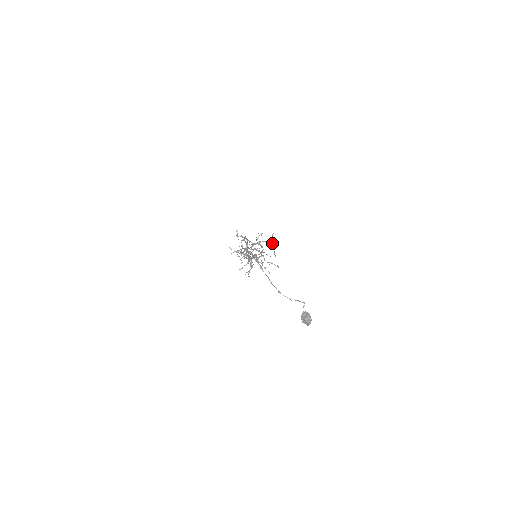
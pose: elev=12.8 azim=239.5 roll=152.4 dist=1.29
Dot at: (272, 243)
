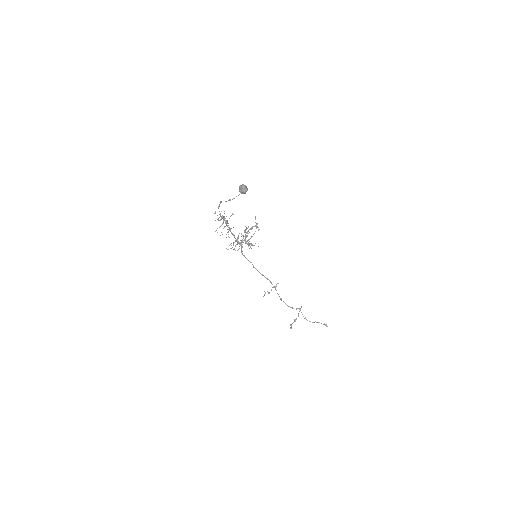
Dot at: occluded
